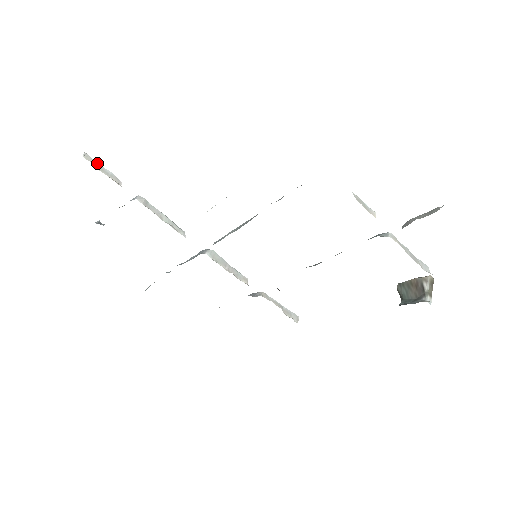
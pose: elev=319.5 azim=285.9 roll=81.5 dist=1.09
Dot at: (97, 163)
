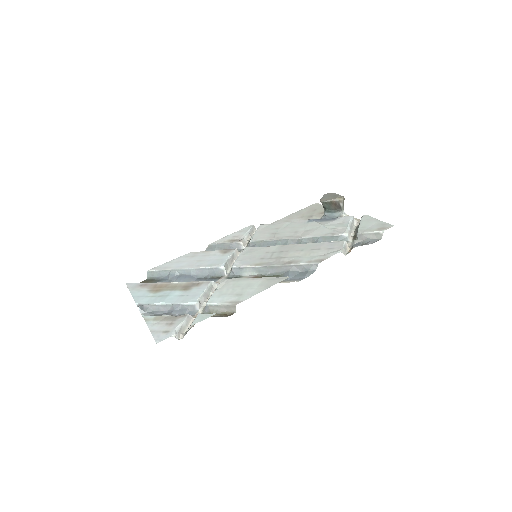
Dot at: (180, 329)
